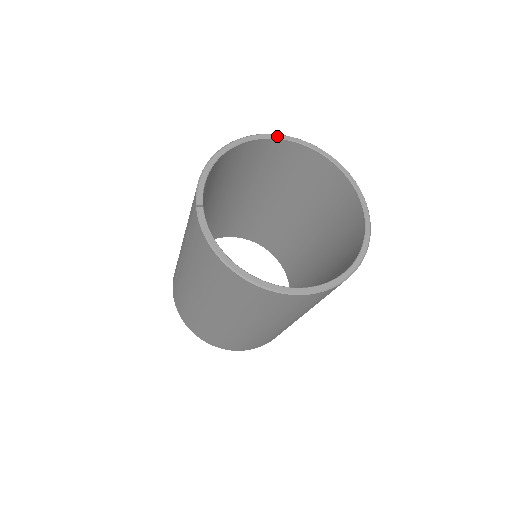
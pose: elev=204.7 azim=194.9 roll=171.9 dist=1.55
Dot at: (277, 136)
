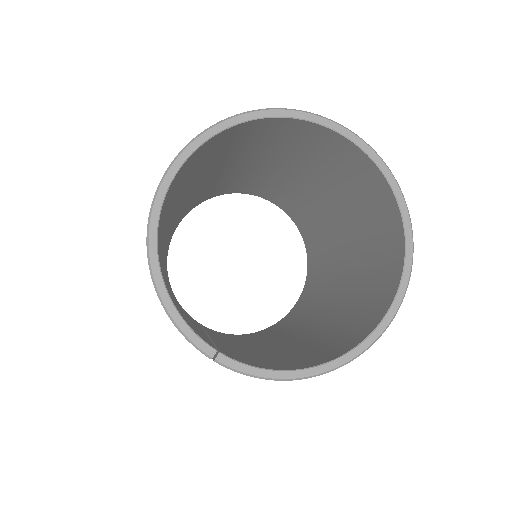
Dot at: (178, 163)
